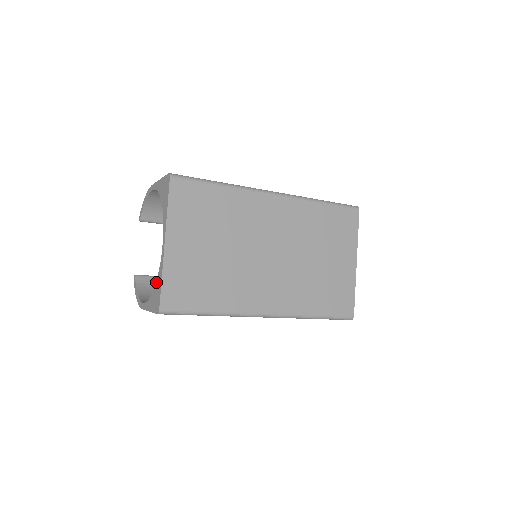
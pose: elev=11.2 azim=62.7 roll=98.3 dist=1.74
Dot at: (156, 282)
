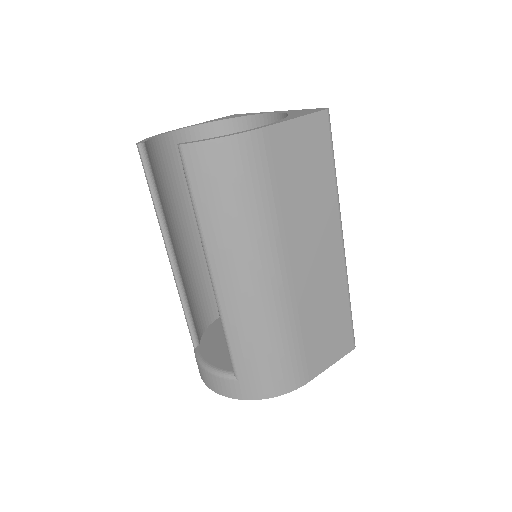
Dot at: (290, 113)
